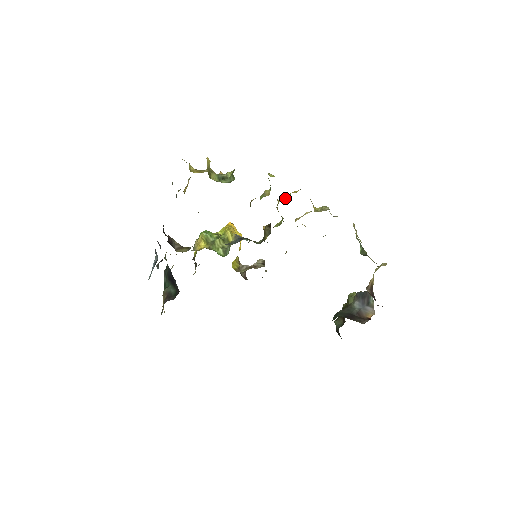
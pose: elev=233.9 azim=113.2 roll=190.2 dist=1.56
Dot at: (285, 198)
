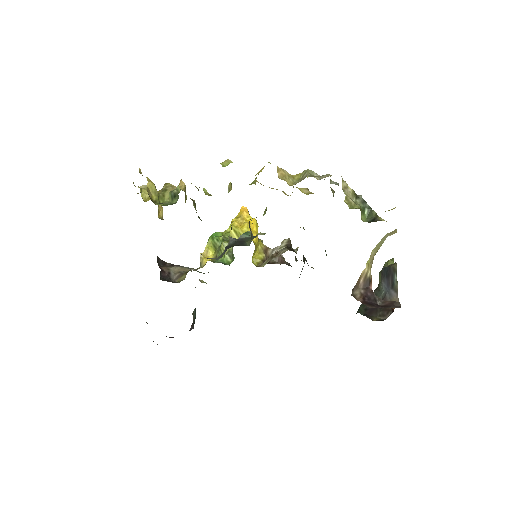
Dot at: (254, 182)
